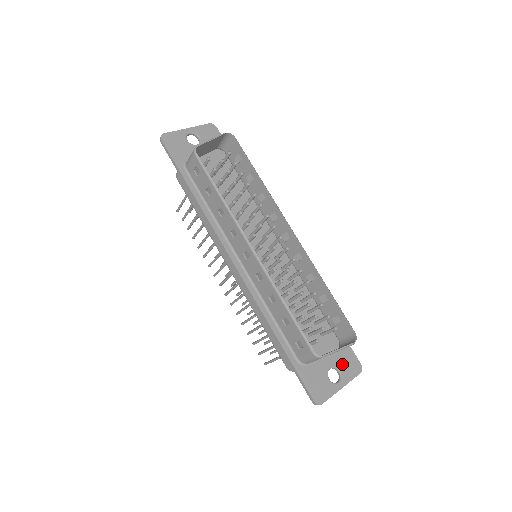
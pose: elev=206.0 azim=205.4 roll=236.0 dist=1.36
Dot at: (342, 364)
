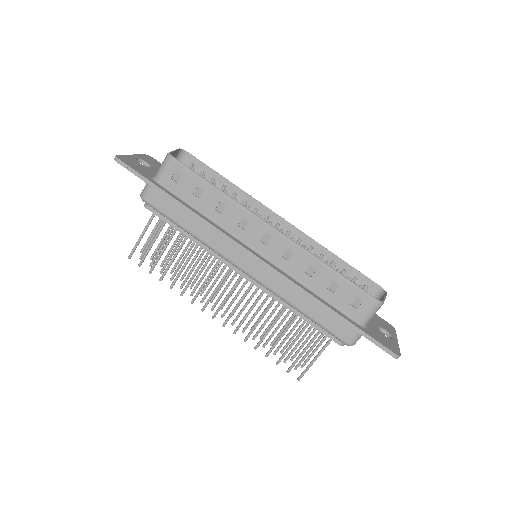
Dot at: (381, 324)
